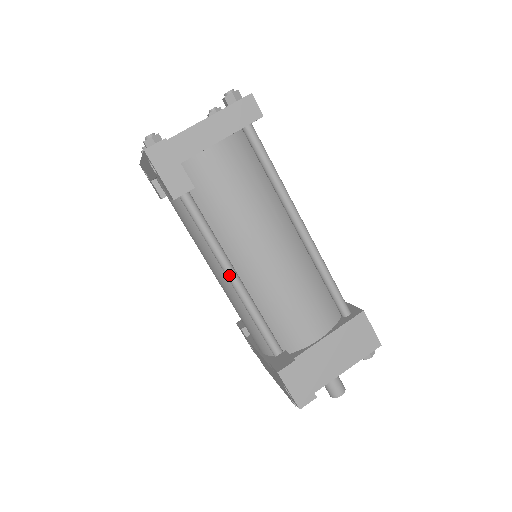
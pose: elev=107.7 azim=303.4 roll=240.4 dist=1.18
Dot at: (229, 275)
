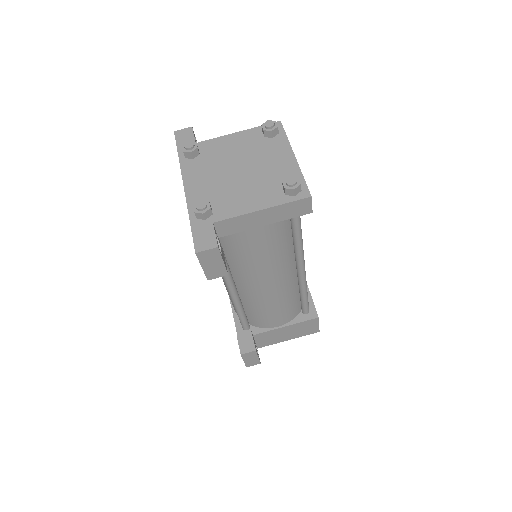
Dot at: (230, 291)
